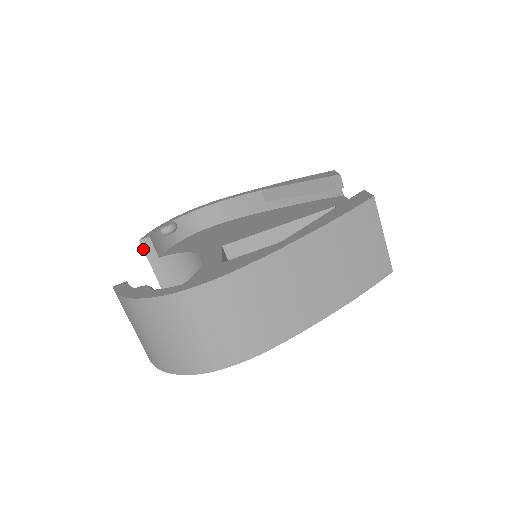
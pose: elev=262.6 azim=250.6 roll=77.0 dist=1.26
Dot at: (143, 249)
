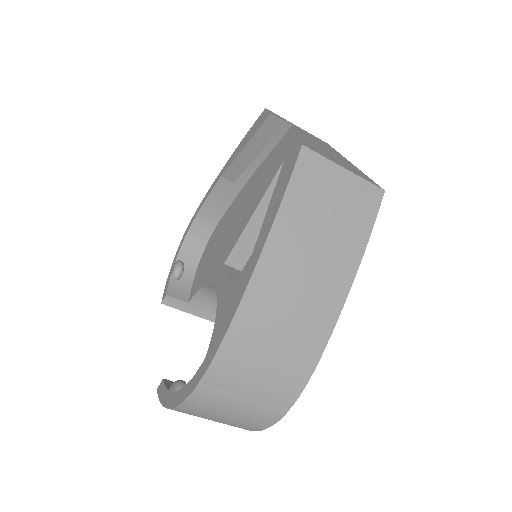
Dot at: occluded
